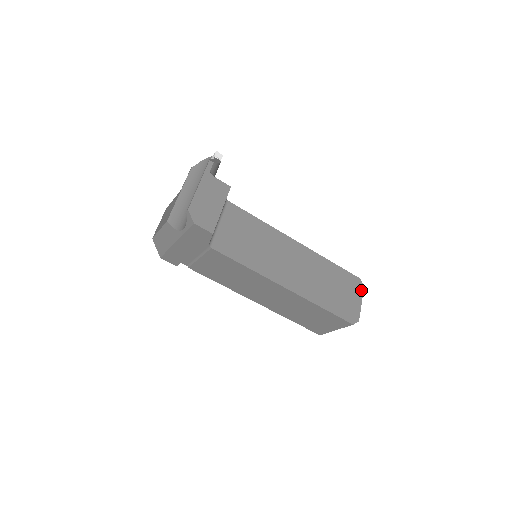
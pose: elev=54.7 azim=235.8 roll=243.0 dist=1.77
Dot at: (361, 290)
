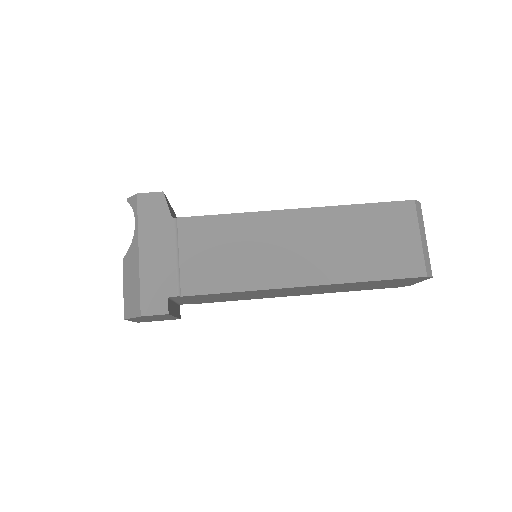
Dot at: occluded
